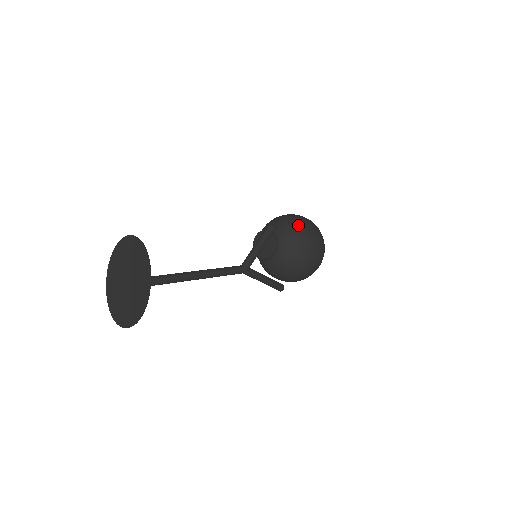
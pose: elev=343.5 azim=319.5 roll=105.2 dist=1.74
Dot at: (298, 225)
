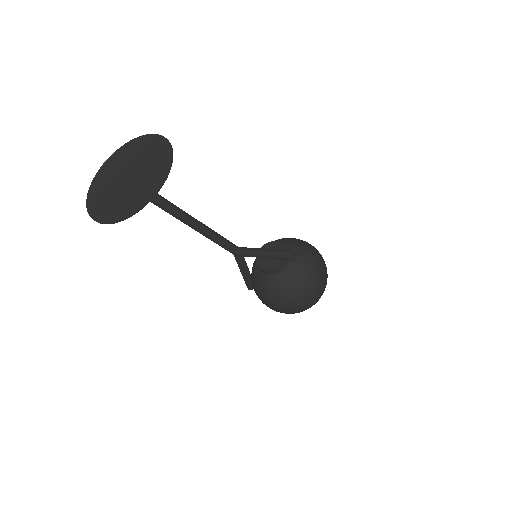
Dot at: (312, 274)
